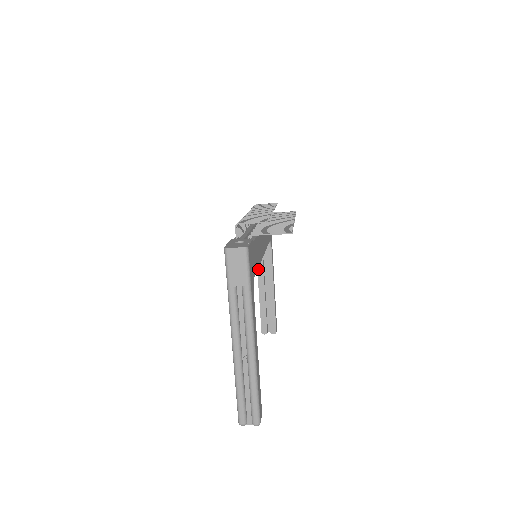
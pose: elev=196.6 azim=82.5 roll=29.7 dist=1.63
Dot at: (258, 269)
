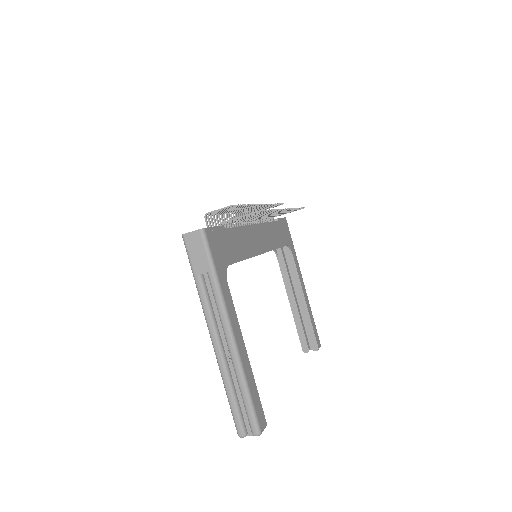
Dot at: (284, 280)
